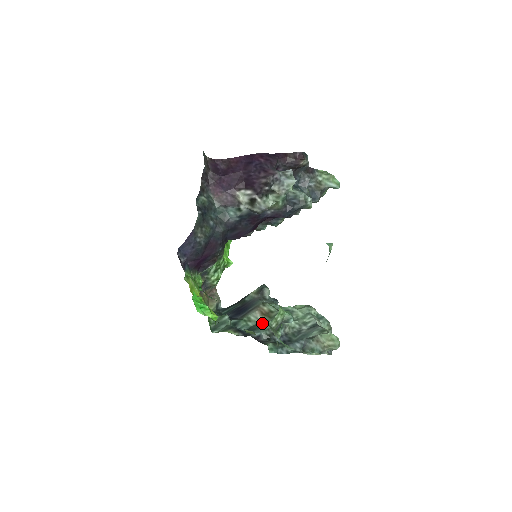
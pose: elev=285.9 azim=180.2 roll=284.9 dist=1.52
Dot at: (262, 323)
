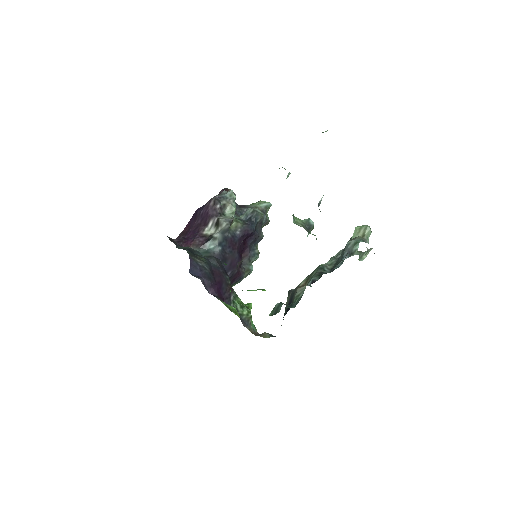
Dot at: occluded
